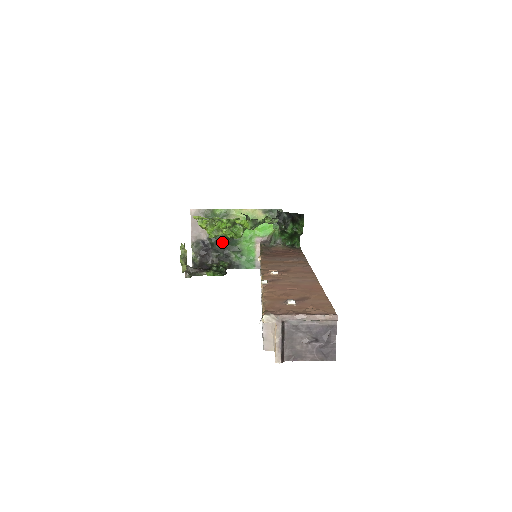
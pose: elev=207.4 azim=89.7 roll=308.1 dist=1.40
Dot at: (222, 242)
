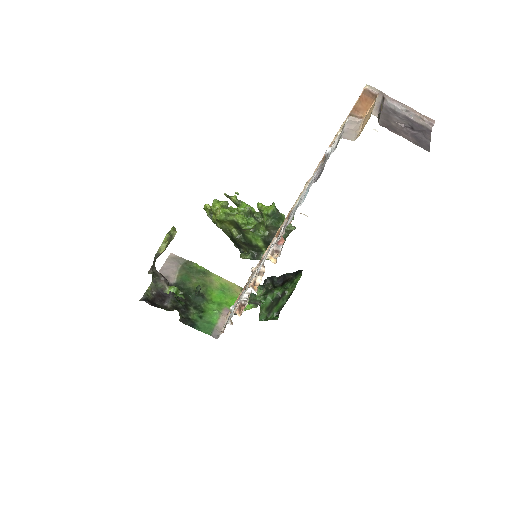
Dot at: (187, 294)
